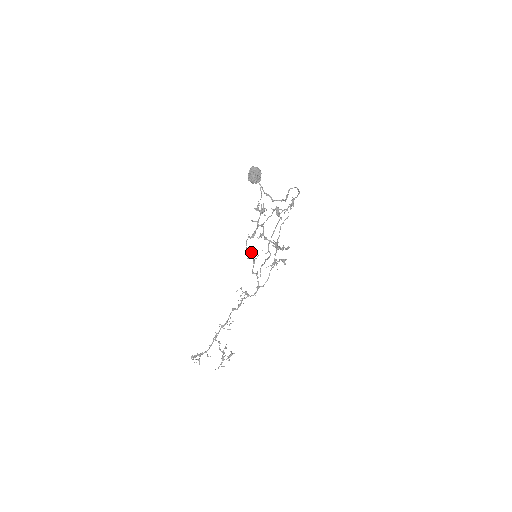
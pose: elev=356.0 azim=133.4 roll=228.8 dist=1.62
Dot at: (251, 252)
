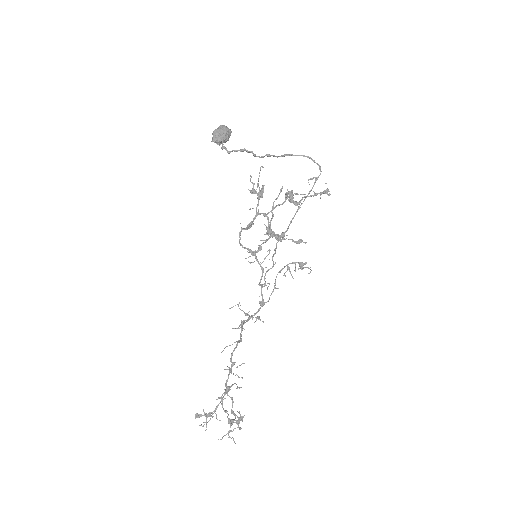
Dot at: (251, 252)
